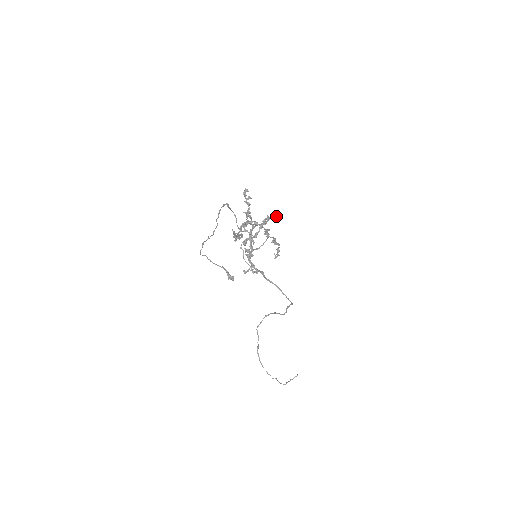
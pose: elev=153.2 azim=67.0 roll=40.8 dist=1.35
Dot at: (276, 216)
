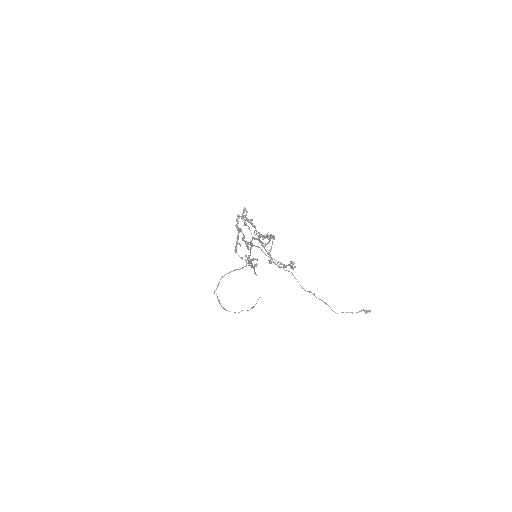
Dot at: (247, 212)
